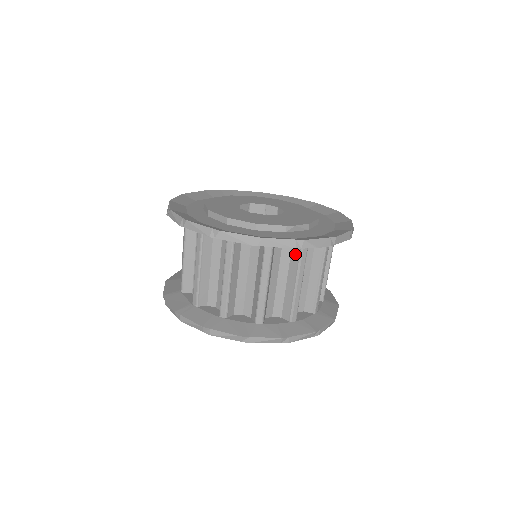
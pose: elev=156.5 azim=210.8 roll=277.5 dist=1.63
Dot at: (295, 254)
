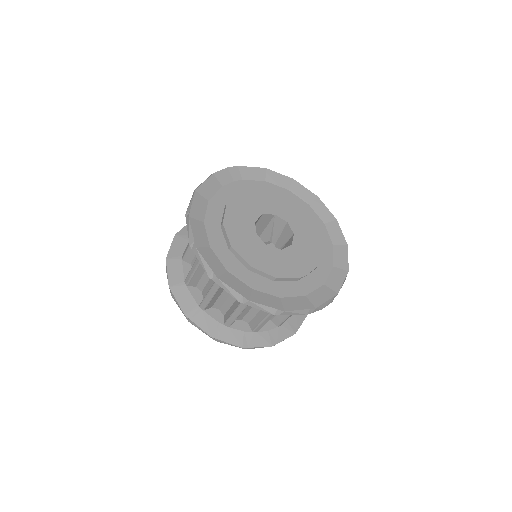
Dot at: occluded
